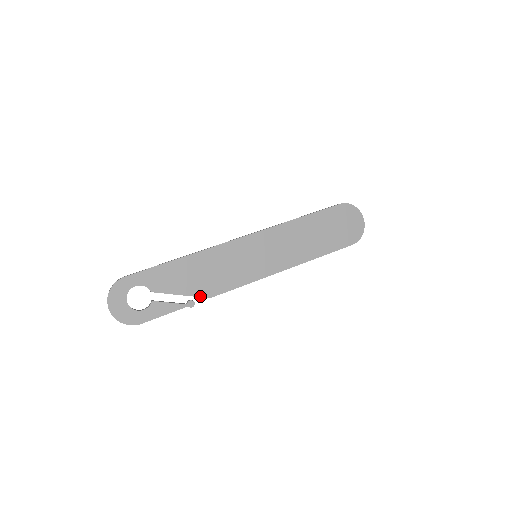
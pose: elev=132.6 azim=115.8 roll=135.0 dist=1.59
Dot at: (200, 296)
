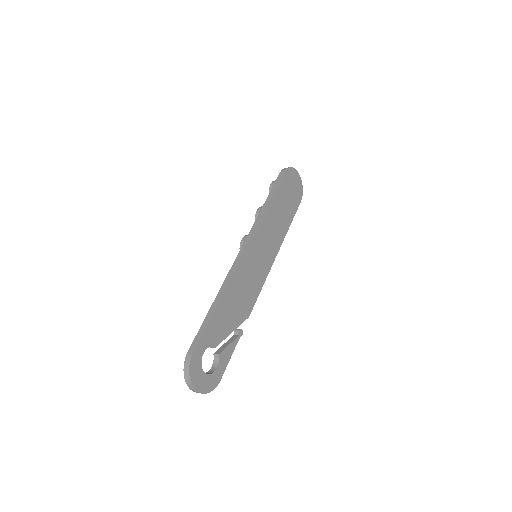
Dot at: (243, 321)
